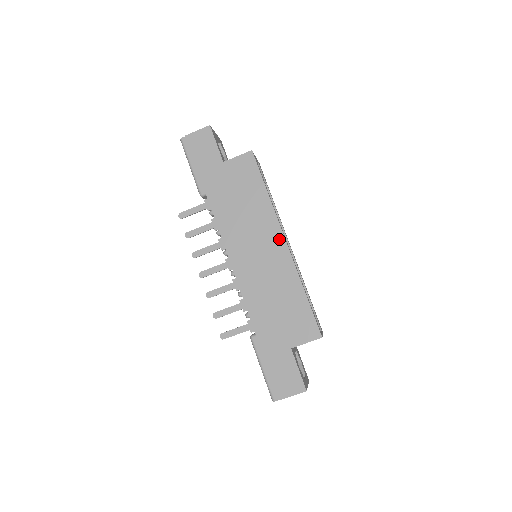
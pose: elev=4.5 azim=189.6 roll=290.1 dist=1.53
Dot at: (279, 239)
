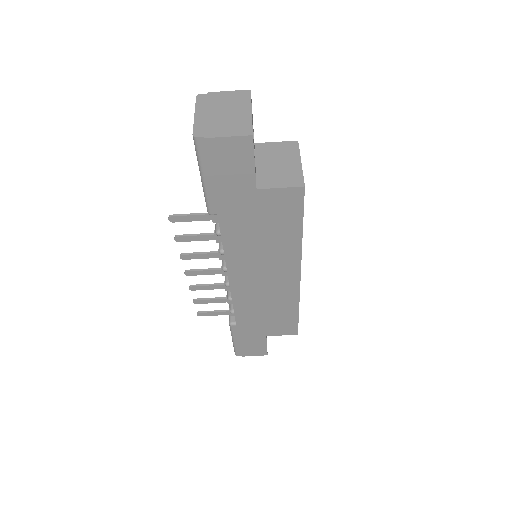
Dot at: (294, 274)
